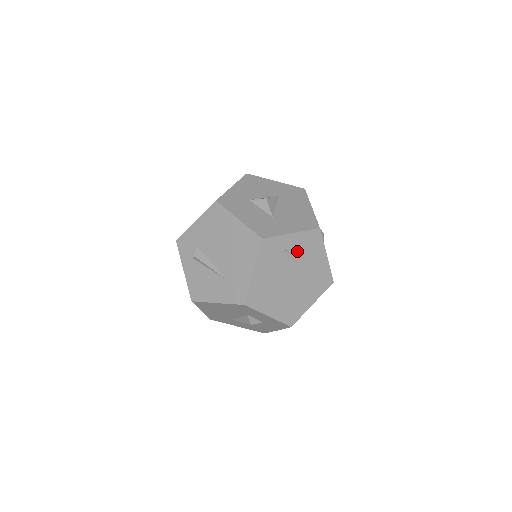
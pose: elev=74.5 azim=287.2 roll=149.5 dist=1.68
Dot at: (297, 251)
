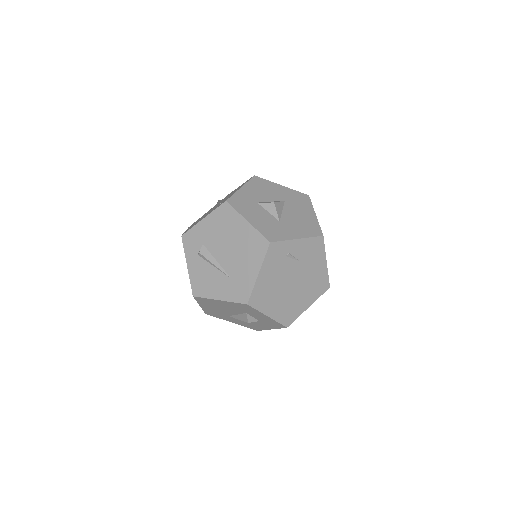
Dot at: (300, 256)
